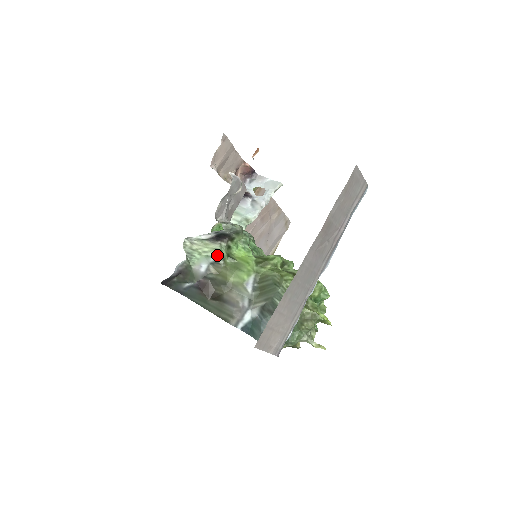
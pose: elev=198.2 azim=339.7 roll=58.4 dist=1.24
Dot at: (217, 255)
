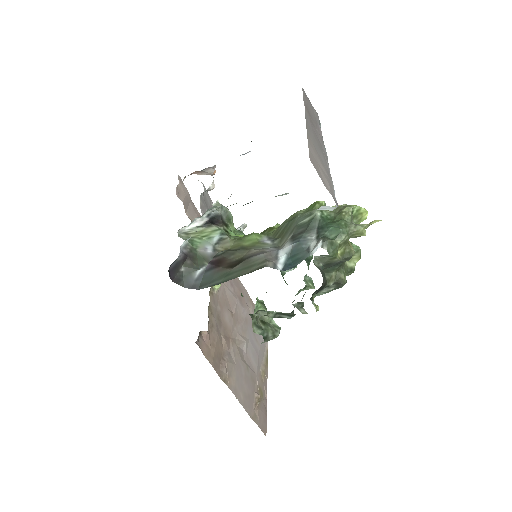
Dot at: (218, 234)
